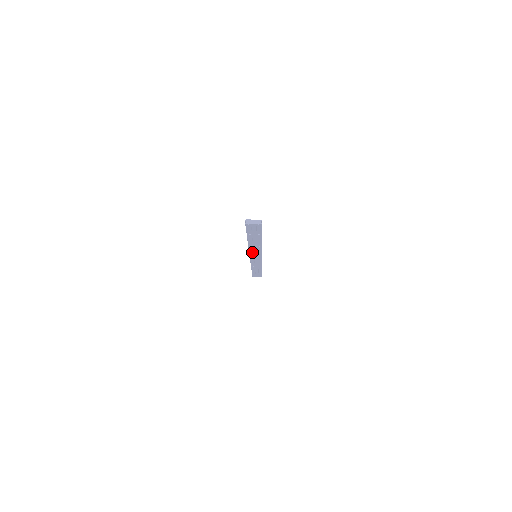
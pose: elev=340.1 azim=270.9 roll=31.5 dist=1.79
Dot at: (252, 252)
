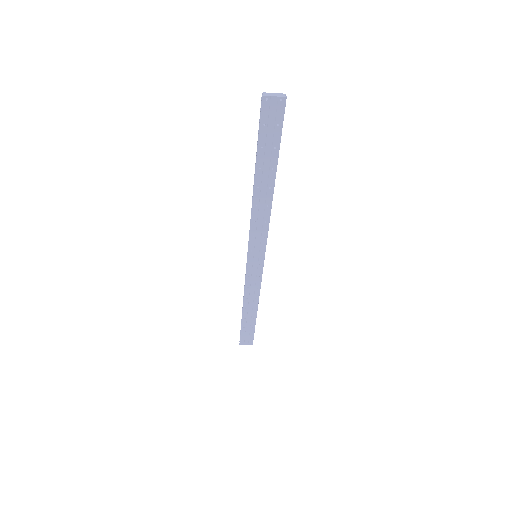
Dot at: (254, 233)
